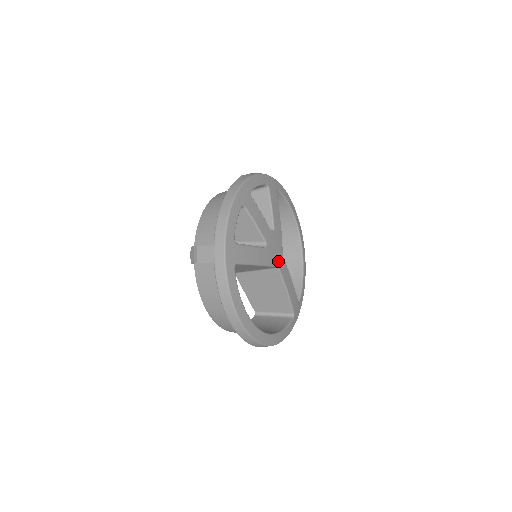
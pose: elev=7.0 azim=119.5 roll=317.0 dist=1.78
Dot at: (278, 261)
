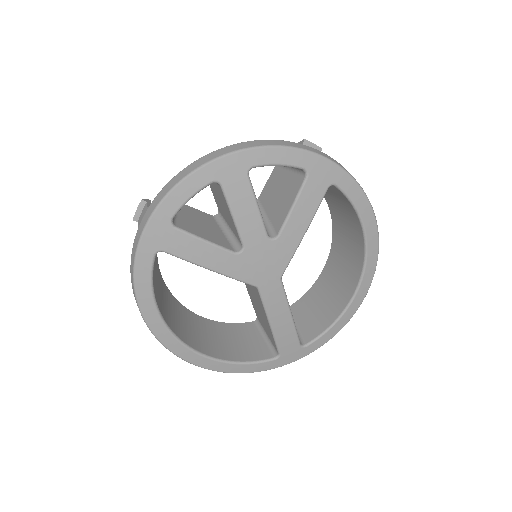
Dot at: (263, 281)
